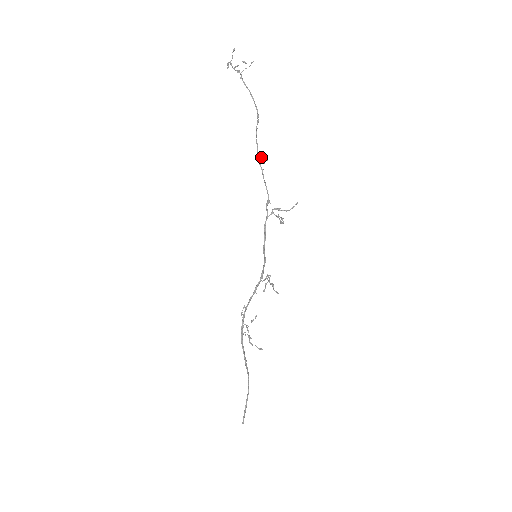
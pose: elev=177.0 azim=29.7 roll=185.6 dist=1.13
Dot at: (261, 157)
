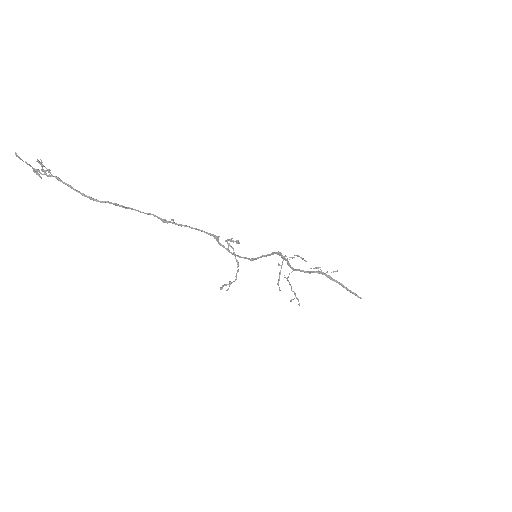
Dot at: (165, 222)
